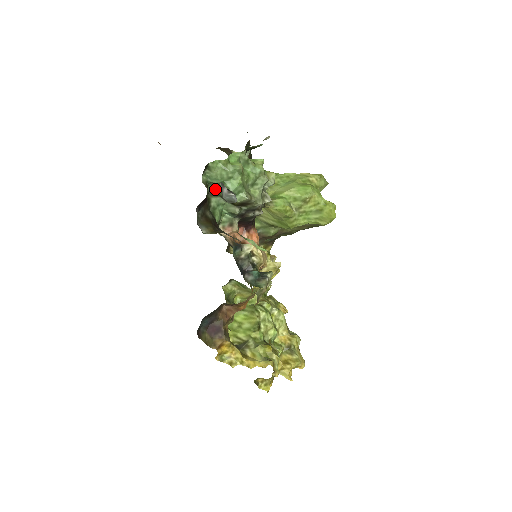
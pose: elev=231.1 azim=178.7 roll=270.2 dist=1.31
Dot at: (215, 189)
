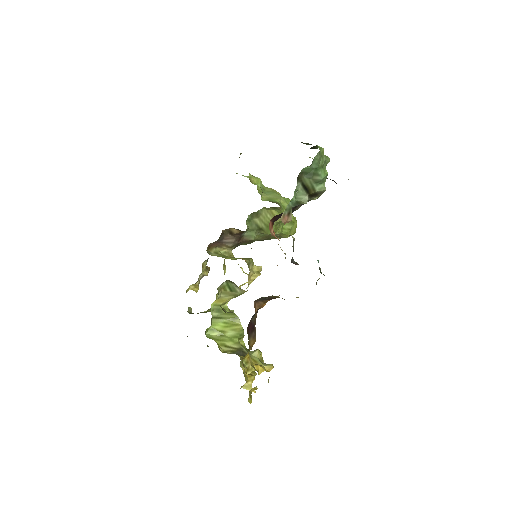
Dot at: (303, 174)
